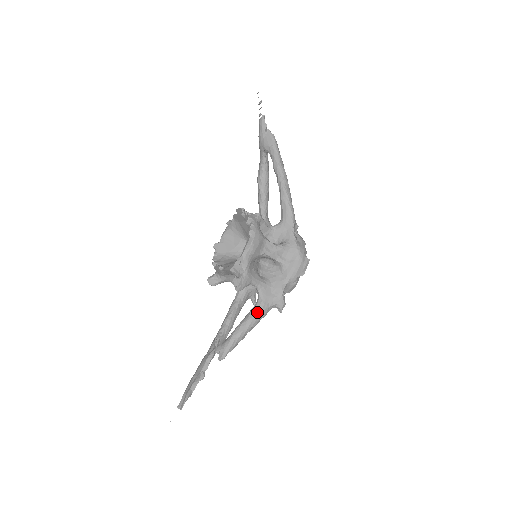
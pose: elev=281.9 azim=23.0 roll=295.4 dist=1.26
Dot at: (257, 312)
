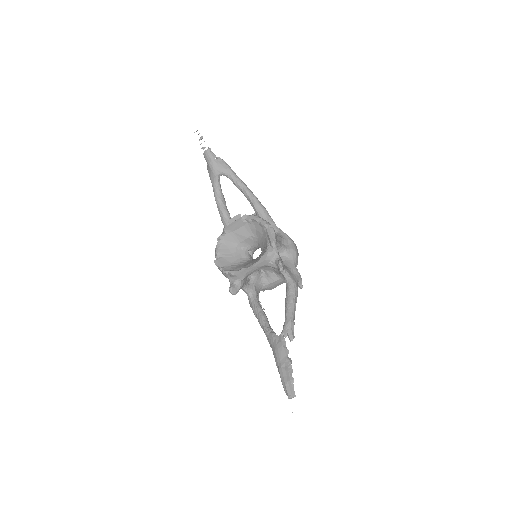
Dot at: (295, 289)
